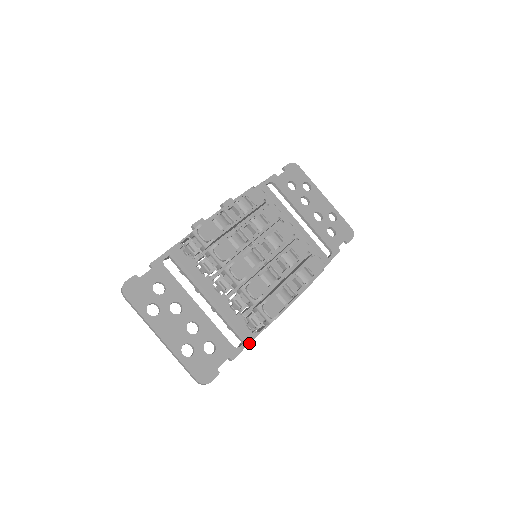
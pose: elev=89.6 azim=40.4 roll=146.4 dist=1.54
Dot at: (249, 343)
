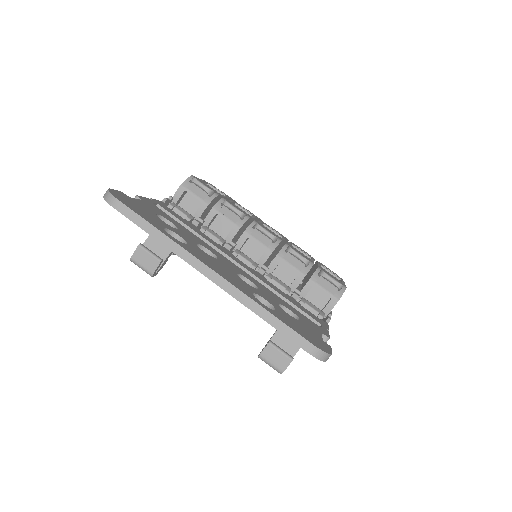
Dot at: (327, 328)
